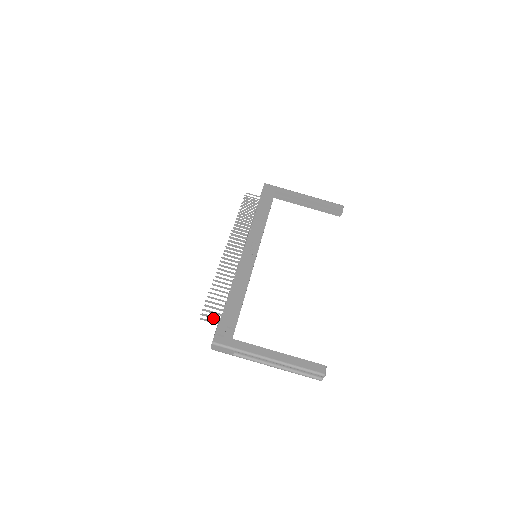
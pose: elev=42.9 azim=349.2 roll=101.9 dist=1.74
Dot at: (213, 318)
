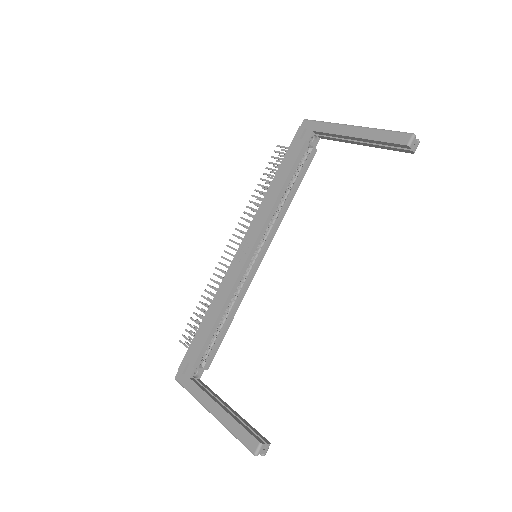
Dot at: (186, 347)
